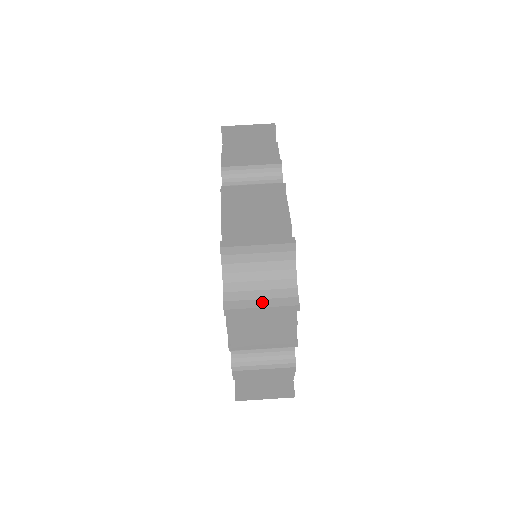
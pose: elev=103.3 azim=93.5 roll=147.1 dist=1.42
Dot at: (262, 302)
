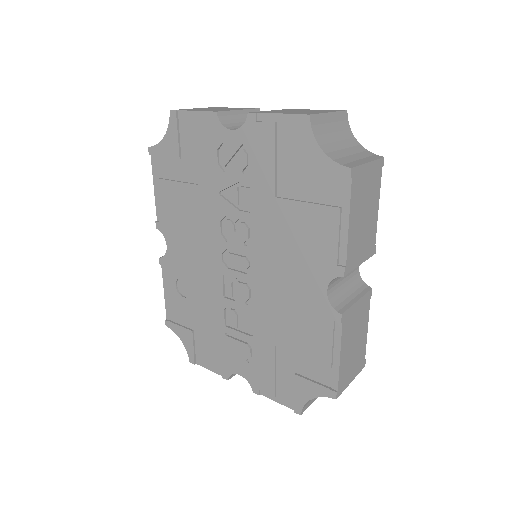
Dot at: occluded
